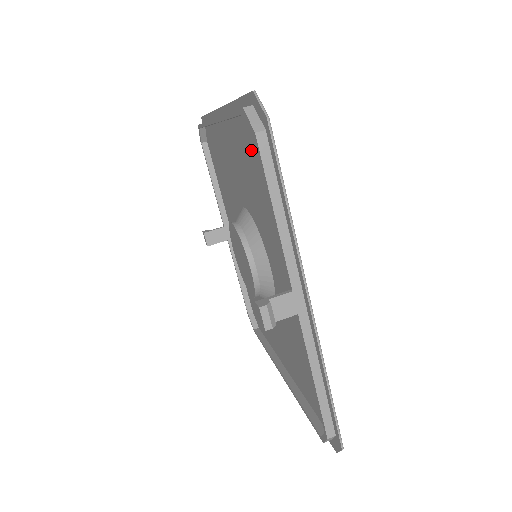
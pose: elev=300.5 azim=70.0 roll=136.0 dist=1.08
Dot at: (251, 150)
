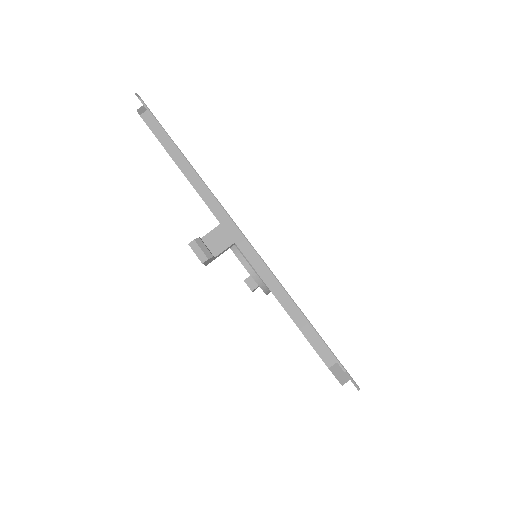
Dot at: occluded
